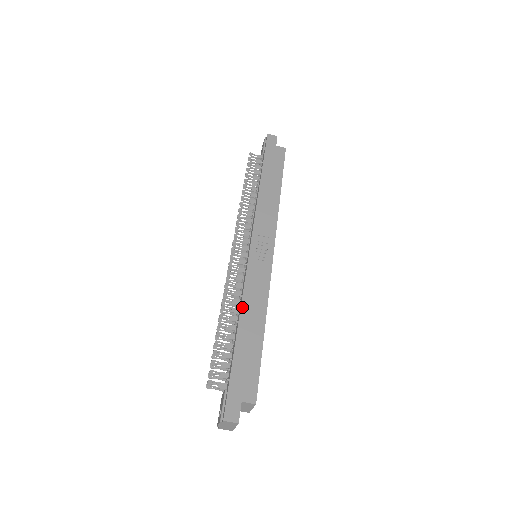
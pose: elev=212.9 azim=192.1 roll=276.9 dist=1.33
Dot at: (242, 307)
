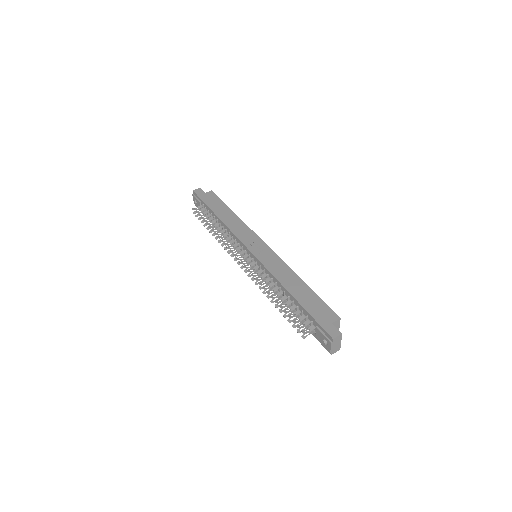
Dot at: (280, 281)
